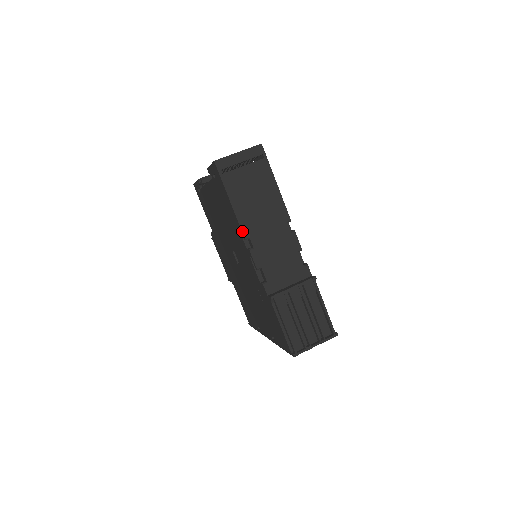
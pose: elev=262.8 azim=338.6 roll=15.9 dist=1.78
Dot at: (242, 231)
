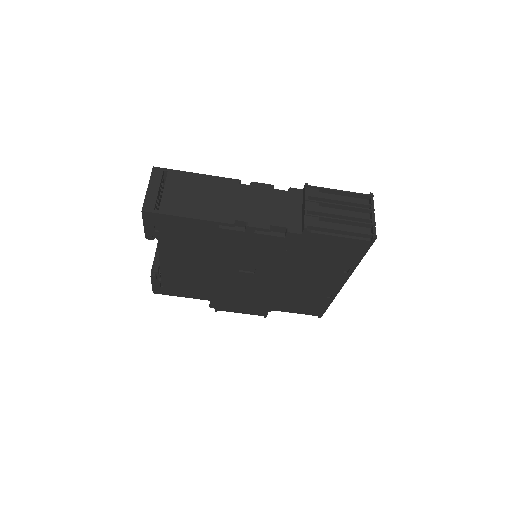
Dot at: (224, 223)
